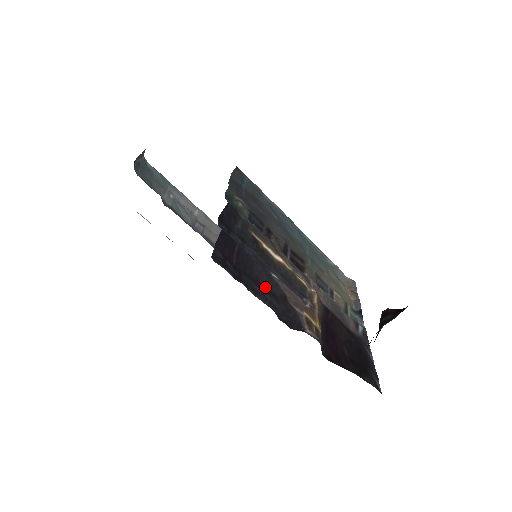
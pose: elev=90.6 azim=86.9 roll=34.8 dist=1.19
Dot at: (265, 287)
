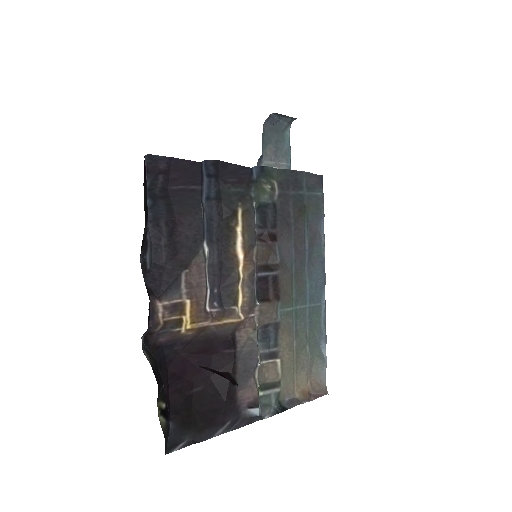
Dot at: (176, 236)
